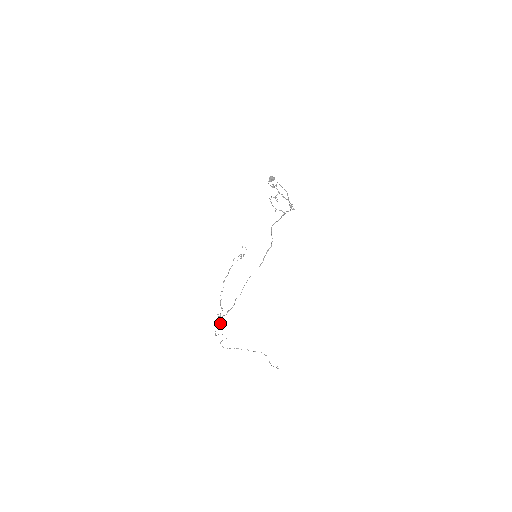
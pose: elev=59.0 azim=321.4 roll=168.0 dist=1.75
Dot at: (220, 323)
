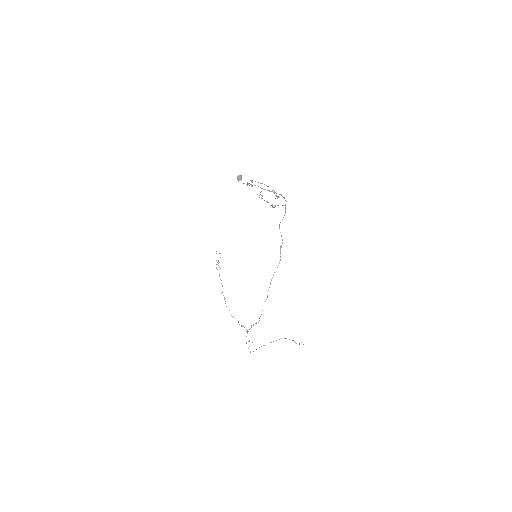
Dot at: occluded
